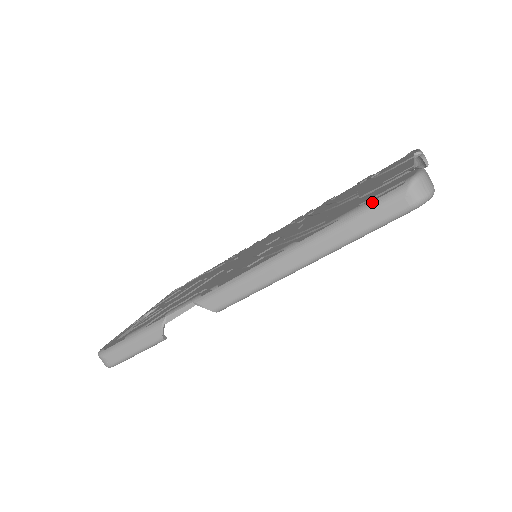
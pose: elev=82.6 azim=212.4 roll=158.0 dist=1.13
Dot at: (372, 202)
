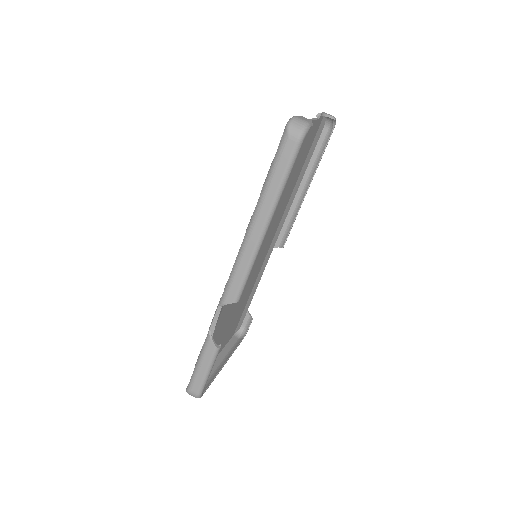
Dot at: (275, 156)
